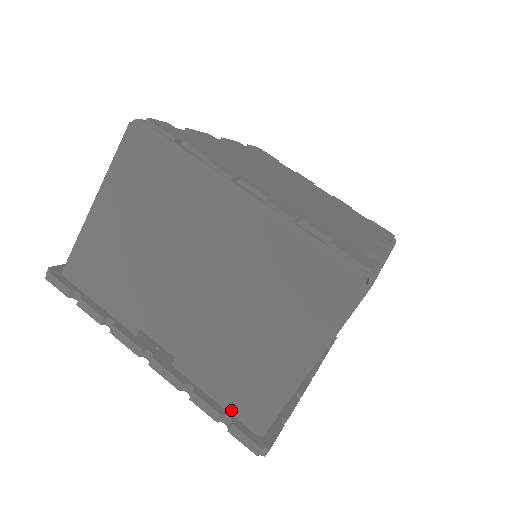
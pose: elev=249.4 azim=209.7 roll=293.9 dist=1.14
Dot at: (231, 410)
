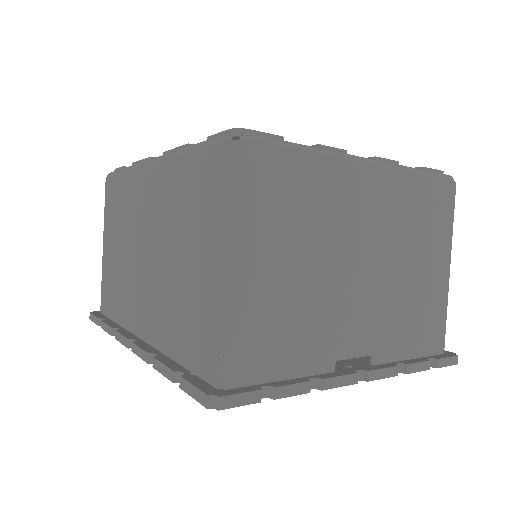
Dot at: (424, 353)
